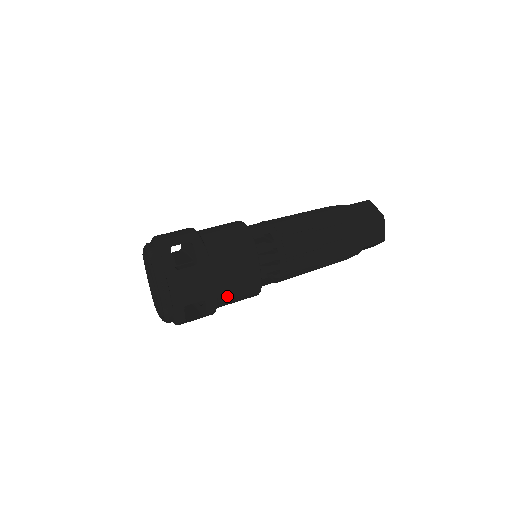
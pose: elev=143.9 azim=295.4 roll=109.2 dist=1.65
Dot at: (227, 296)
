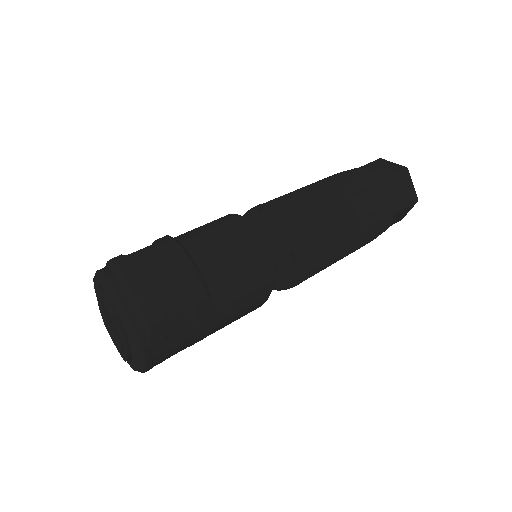
Dot at: occluded
